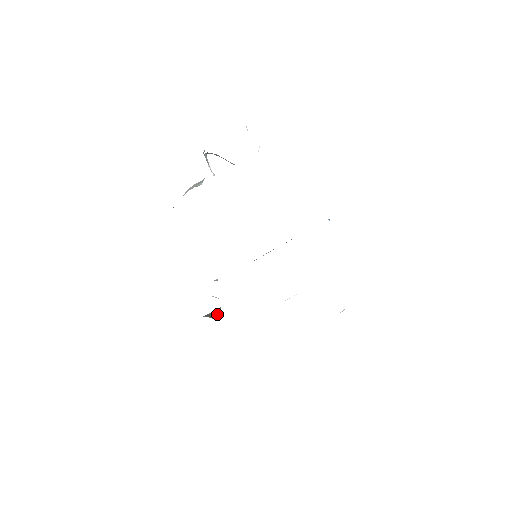
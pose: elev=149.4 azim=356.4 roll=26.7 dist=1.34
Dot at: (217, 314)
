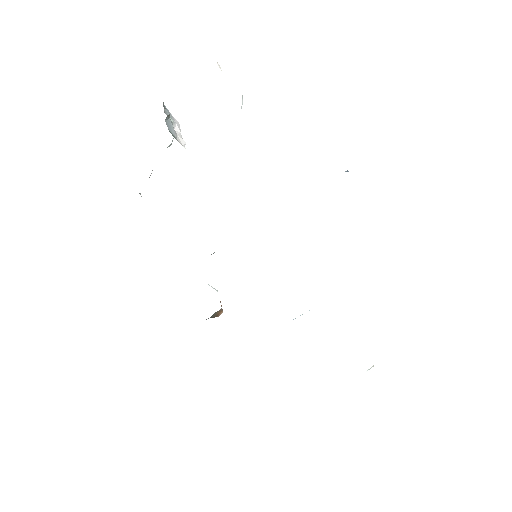
Dot at: (219, 313)
